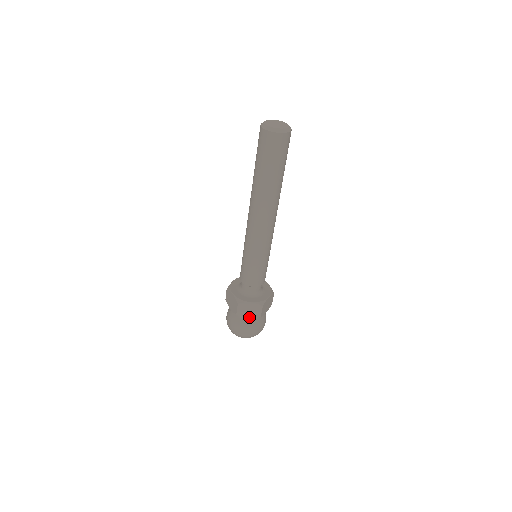
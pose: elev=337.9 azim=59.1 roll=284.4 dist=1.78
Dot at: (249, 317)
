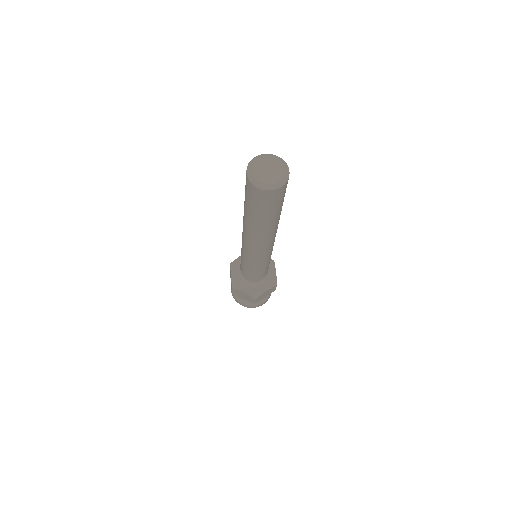
Dot at: (244, 299)
